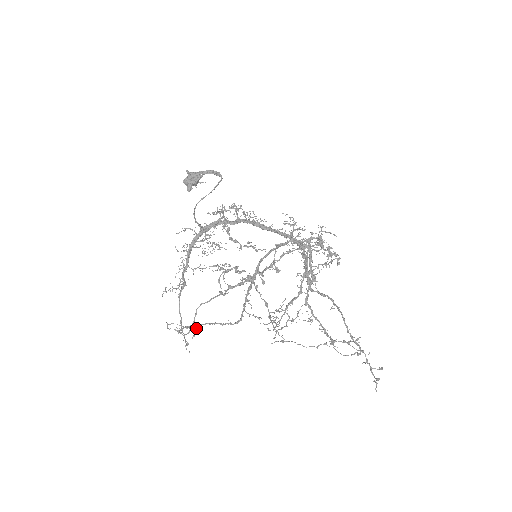
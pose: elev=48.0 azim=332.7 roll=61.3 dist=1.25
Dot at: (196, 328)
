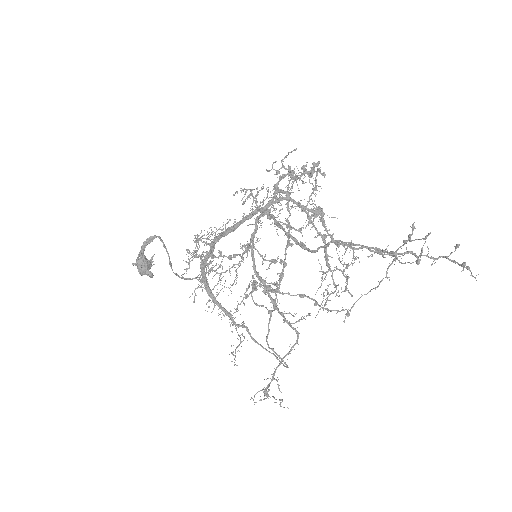
Dot at: (274, 379)
